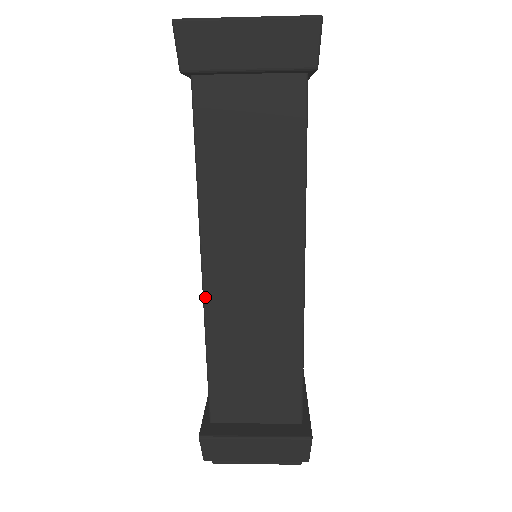
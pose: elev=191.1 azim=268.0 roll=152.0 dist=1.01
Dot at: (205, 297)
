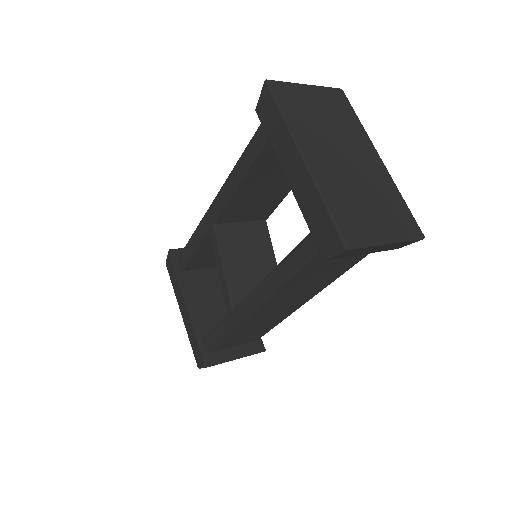
Dot at: (245, 320)
